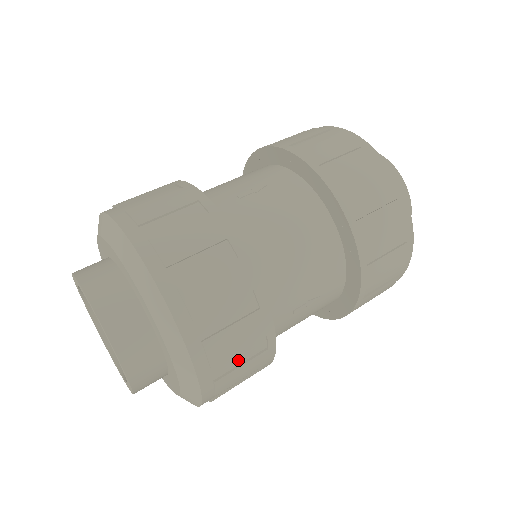
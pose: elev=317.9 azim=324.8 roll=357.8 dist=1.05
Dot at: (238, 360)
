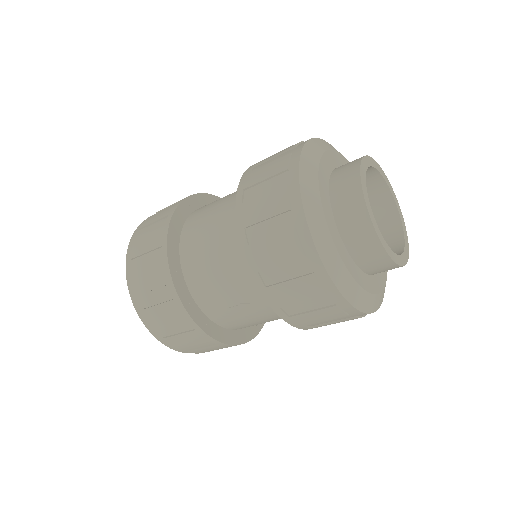
Dot at: (175, 330)
